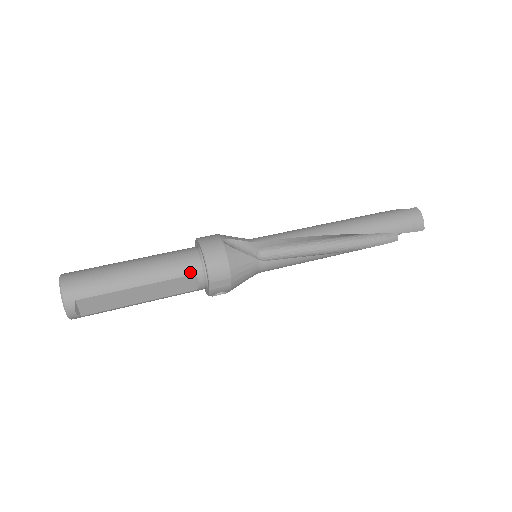
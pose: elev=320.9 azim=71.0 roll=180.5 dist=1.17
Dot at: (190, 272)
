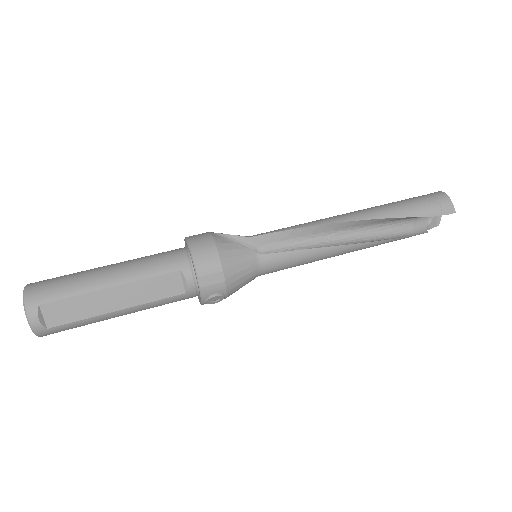
Dot at: (174, 268)
